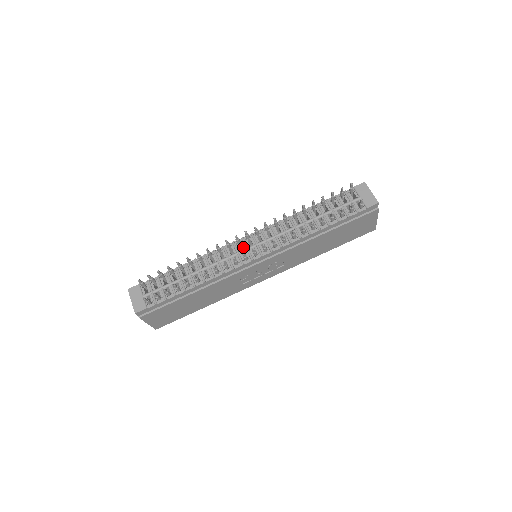
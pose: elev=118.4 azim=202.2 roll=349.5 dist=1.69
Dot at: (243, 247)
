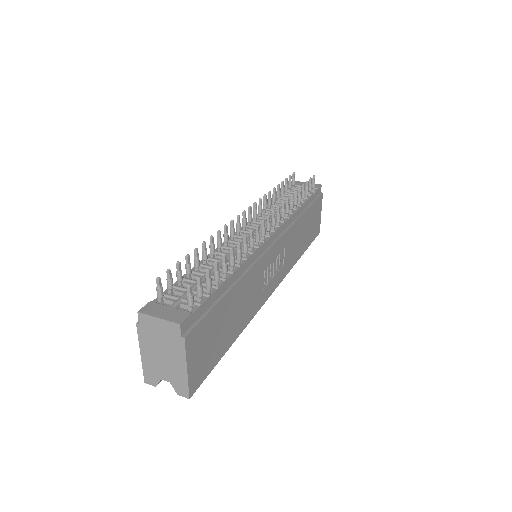
Dot at: (247, 234)
